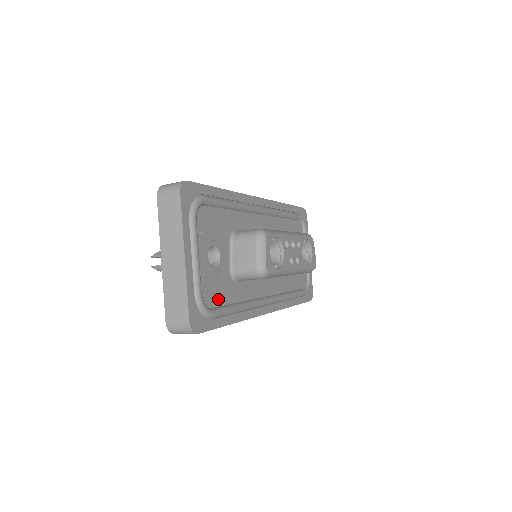
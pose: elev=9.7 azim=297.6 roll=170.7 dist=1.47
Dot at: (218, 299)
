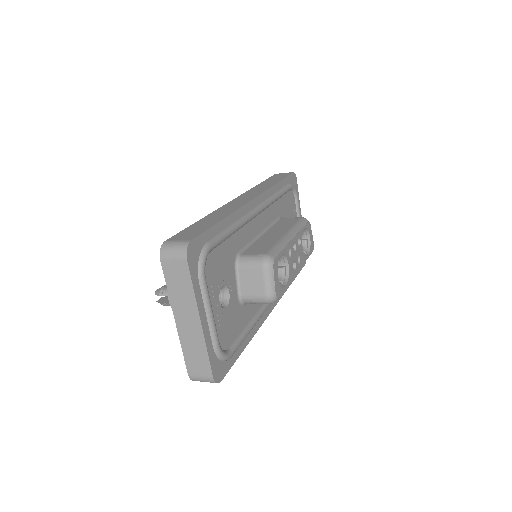
Dot at: (232, 335)
